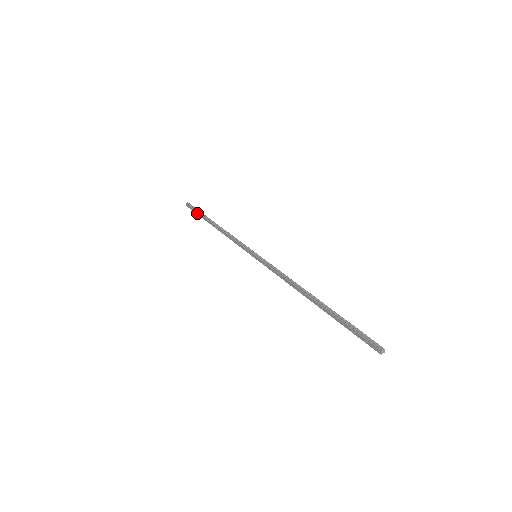
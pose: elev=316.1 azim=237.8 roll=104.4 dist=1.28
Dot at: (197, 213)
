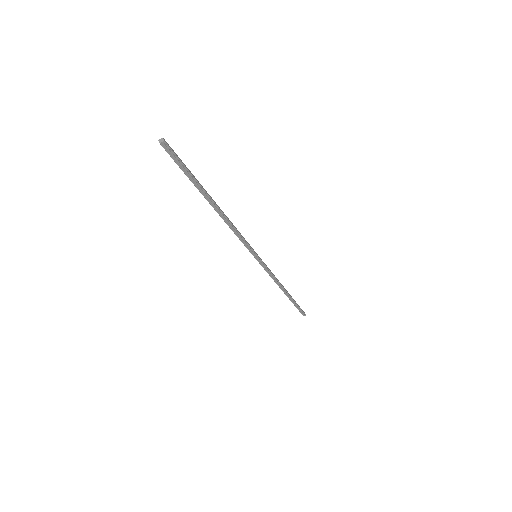
Dot at: (185, 174)
